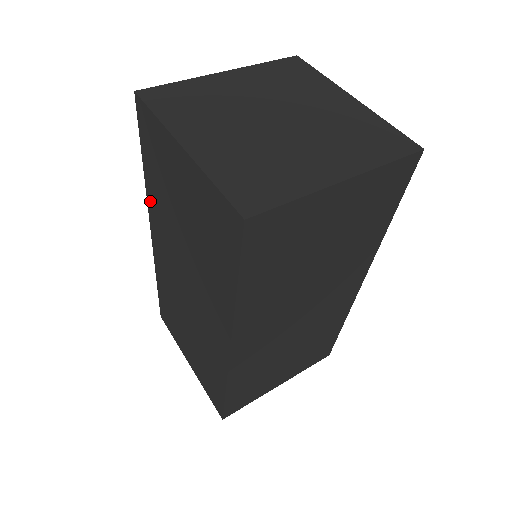
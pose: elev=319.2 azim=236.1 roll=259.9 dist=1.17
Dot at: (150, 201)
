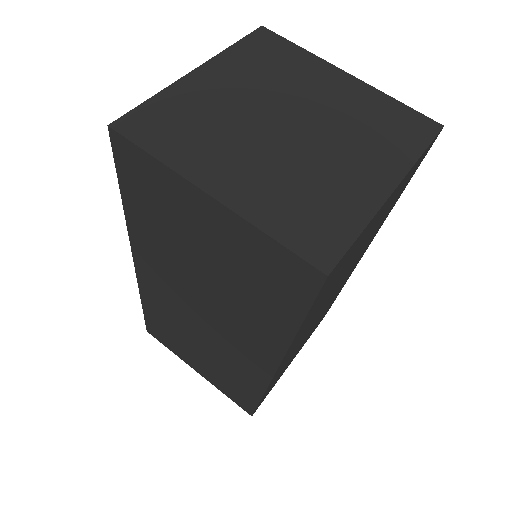
Dot at: (135, 235)
